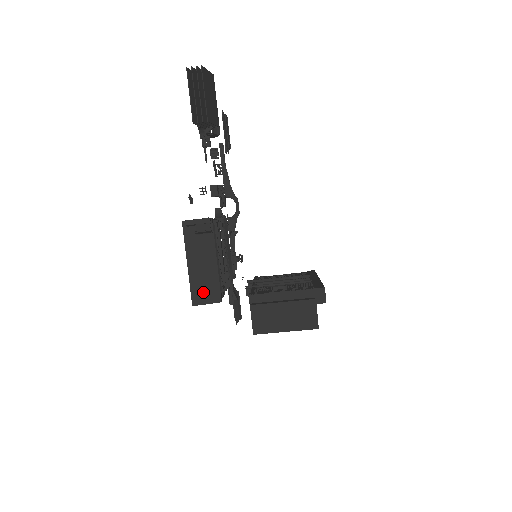
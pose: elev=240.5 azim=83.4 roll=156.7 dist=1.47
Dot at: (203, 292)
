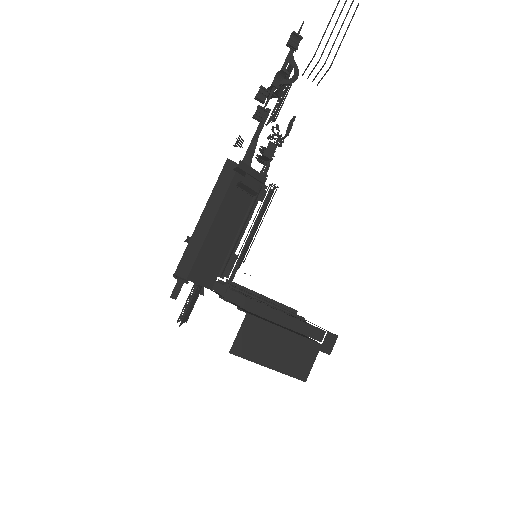
Dot at: (199, 264)
